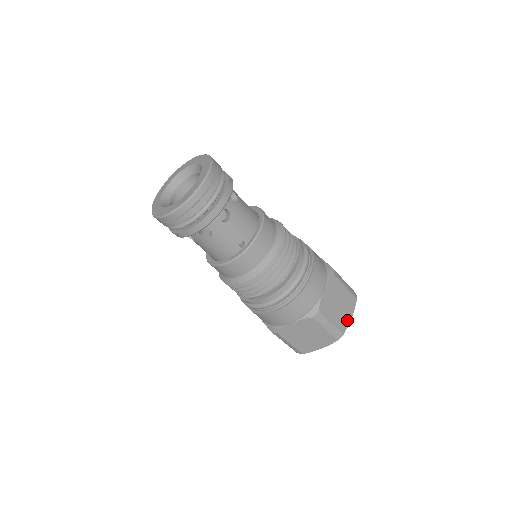
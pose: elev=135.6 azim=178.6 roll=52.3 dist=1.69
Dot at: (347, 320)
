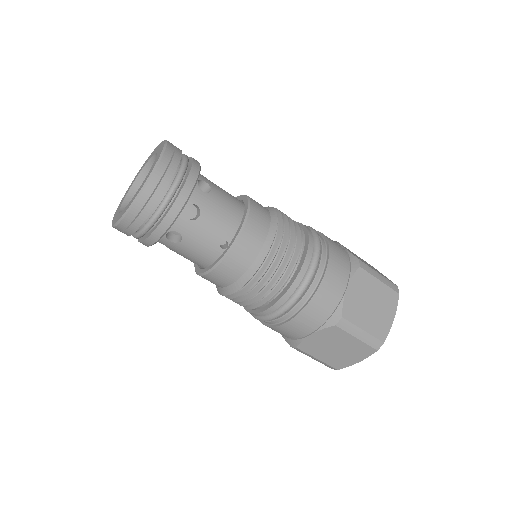
Dot at: (387, 323)
